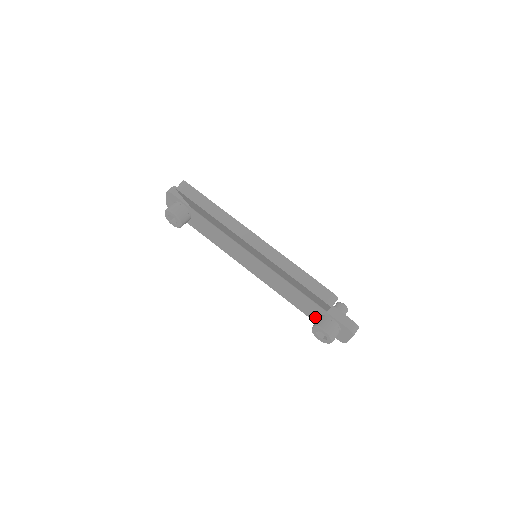
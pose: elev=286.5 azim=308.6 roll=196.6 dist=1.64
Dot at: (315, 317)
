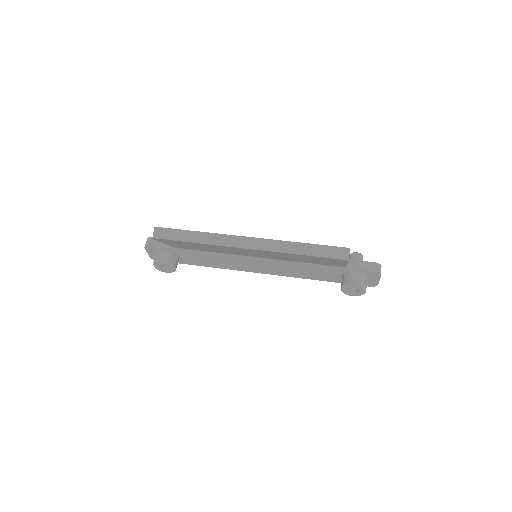
Dot at: (338, 279)
